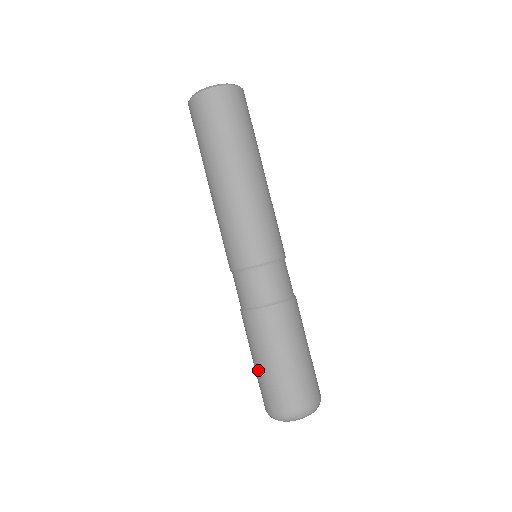
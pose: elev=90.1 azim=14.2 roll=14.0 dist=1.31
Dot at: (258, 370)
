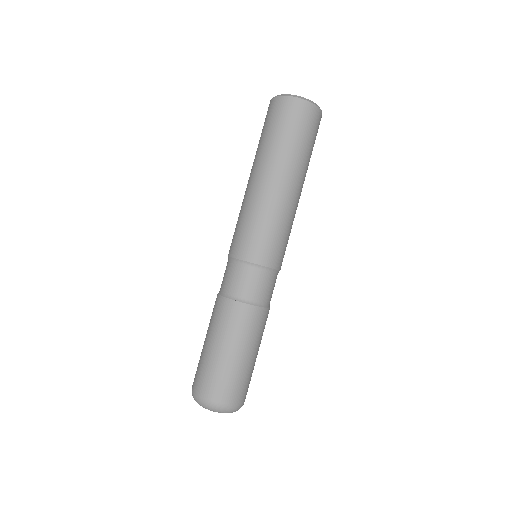
Dot at: (206, 352)
